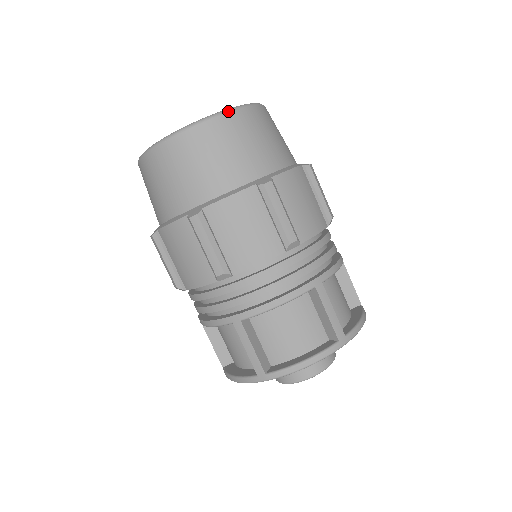
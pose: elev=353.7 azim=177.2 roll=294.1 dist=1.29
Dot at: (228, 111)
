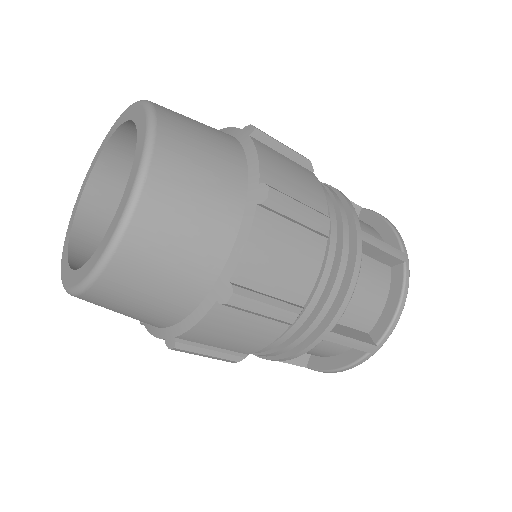
Dot at: (150, 151)
